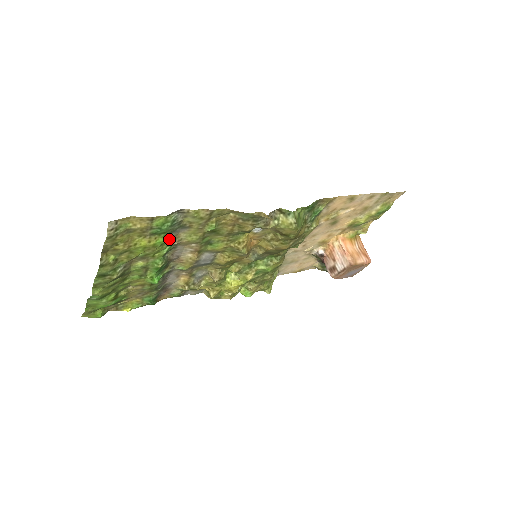
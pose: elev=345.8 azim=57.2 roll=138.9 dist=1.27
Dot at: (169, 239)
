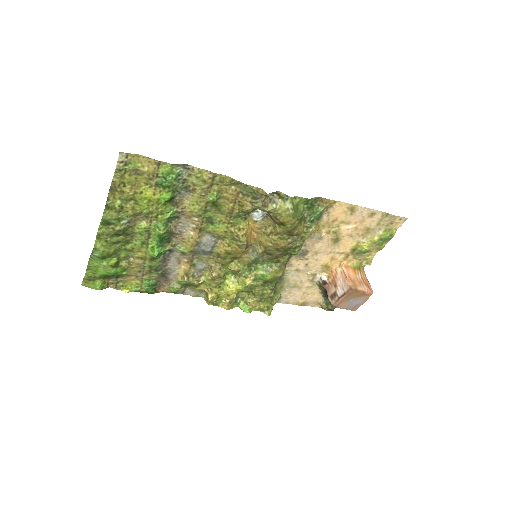
Dot at: (173, 201)
